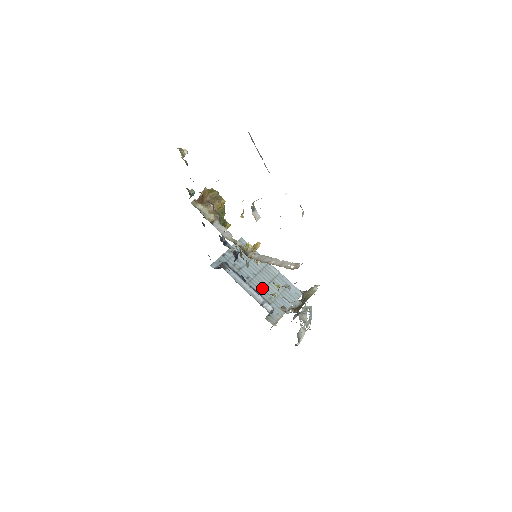
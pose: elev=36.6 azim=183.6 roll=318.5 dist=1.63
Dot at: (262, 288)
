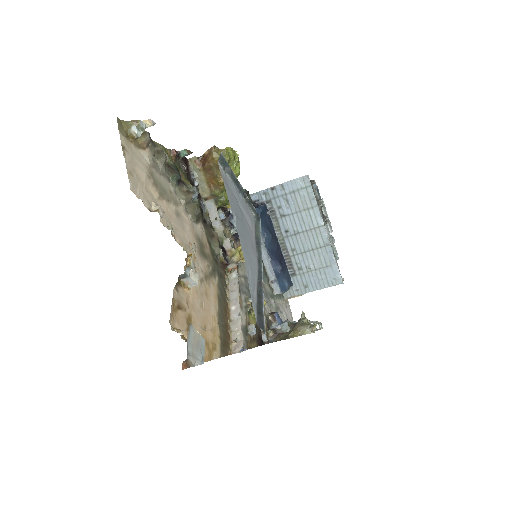
Dot at: (297, 252)
